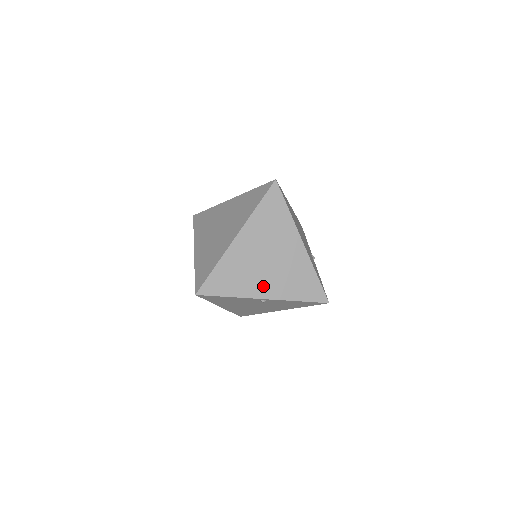
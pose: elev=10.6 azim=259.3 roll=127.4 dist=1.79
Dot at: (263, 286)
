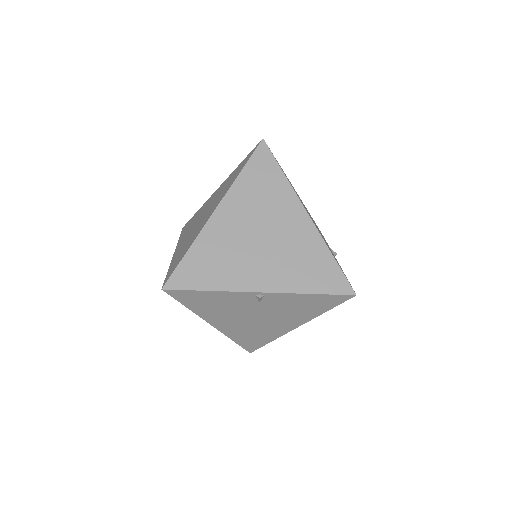
Dot at: (257, 274)
